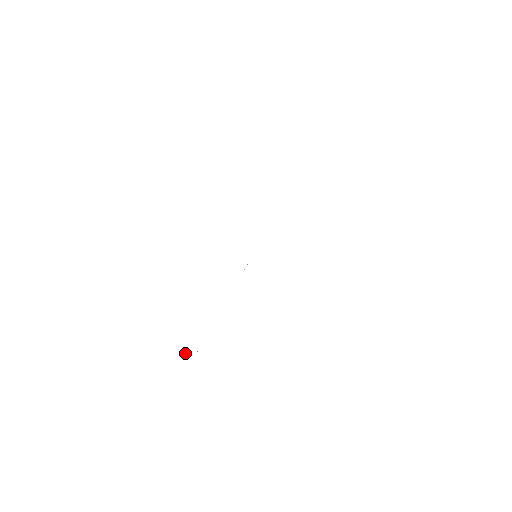
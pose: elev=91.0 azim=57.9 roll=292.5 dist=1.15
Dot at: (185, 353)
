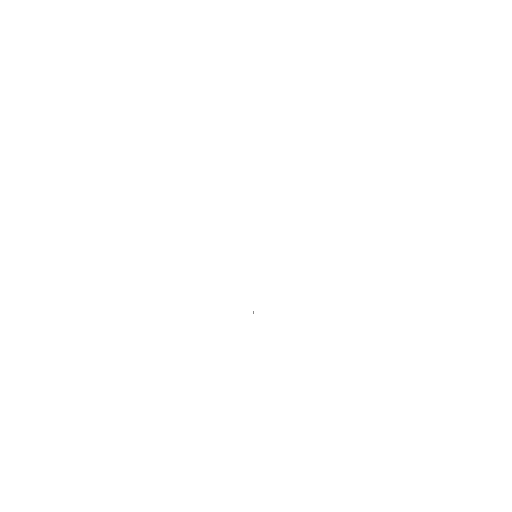
Dot at: occluded
